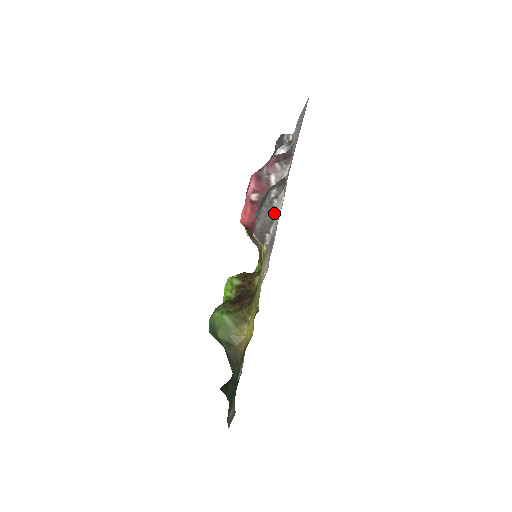
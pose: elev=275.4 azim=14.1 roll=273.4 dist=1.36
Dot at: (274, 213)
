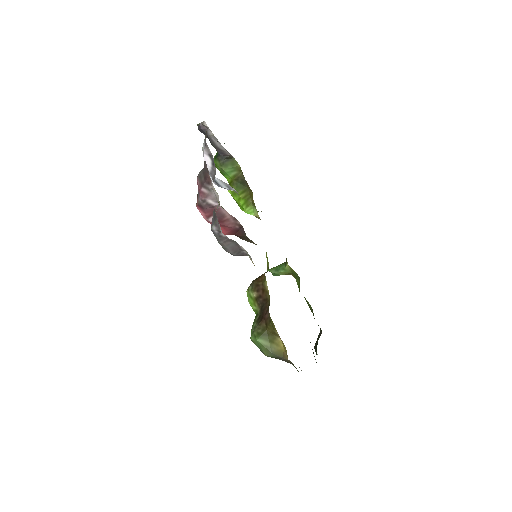
Dot at: (231, 240)
